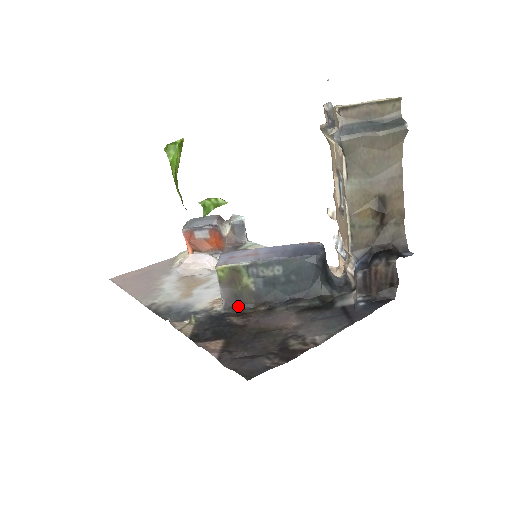
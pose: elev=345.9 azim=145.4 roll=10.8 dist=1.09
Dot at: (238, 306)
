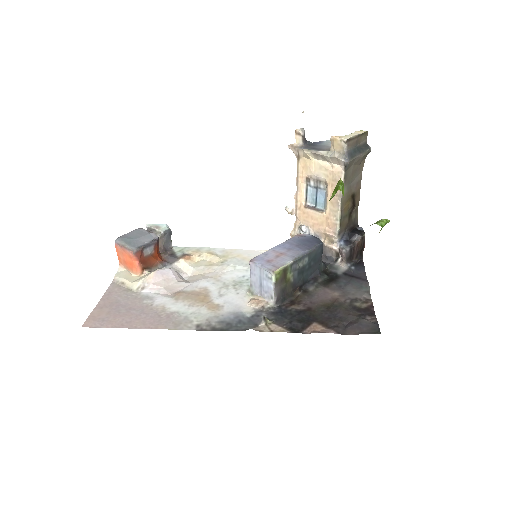
Dot at: (284, 298)
